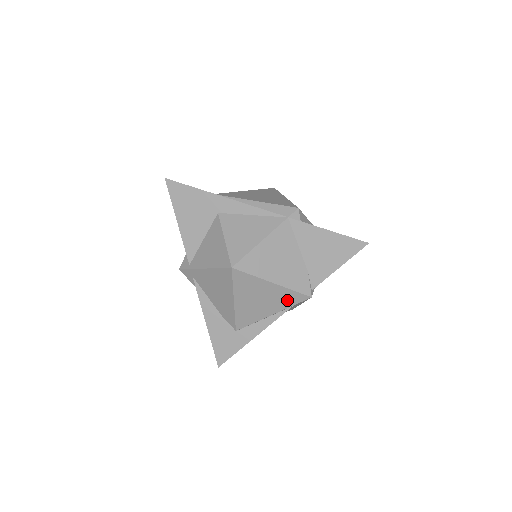
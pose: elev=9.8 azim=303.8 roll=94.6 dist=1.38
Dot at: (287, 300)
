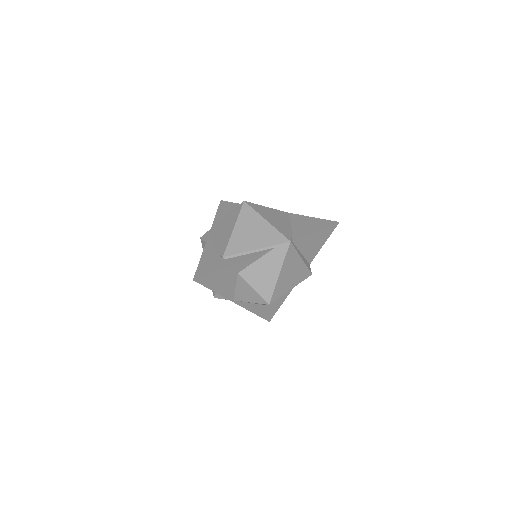
Dot at: (272, 239)
